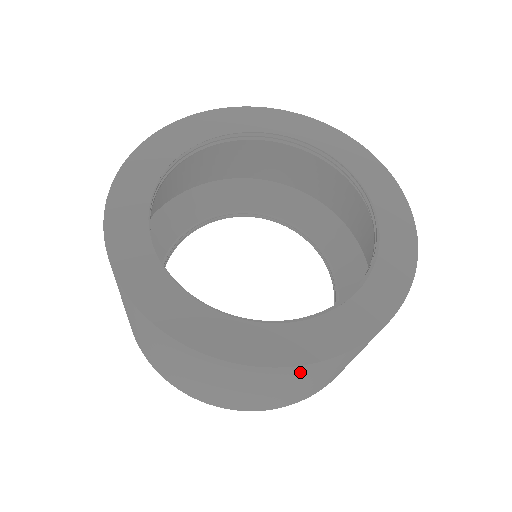
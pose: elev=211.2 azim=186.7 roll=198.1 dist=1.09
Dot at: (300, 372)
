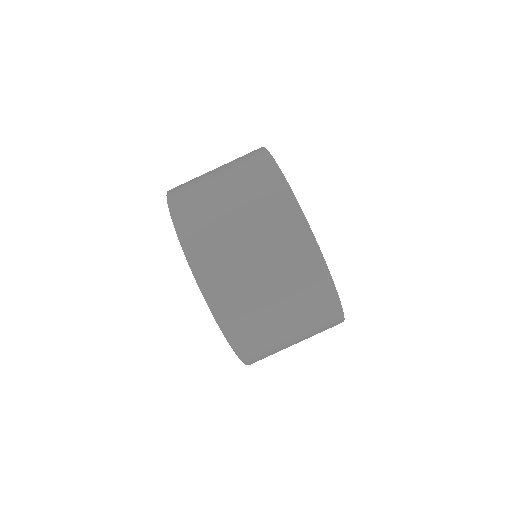
Dot at: (262, 169)
